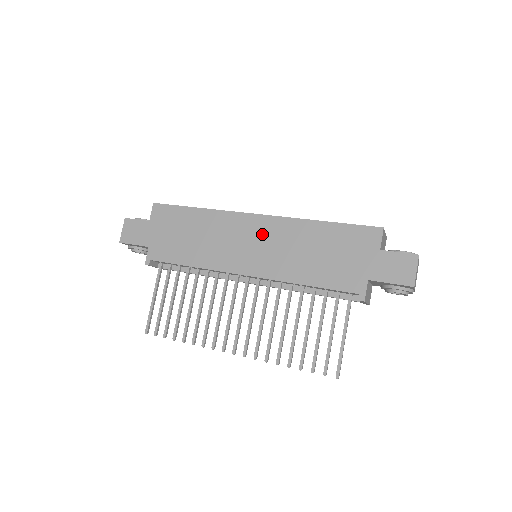
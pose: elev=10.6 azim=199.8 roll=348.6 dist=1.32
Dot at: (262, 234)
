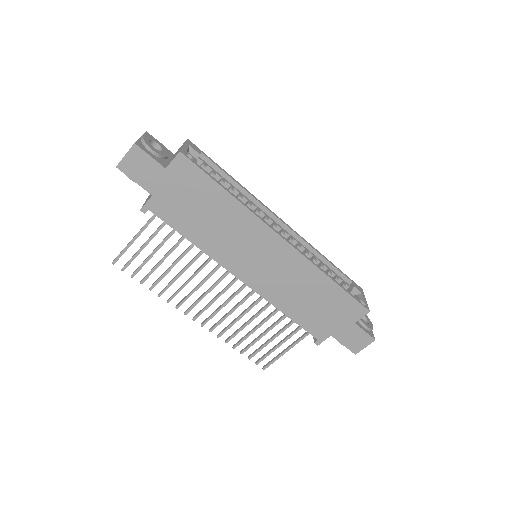
Dot at: (277, 258)
